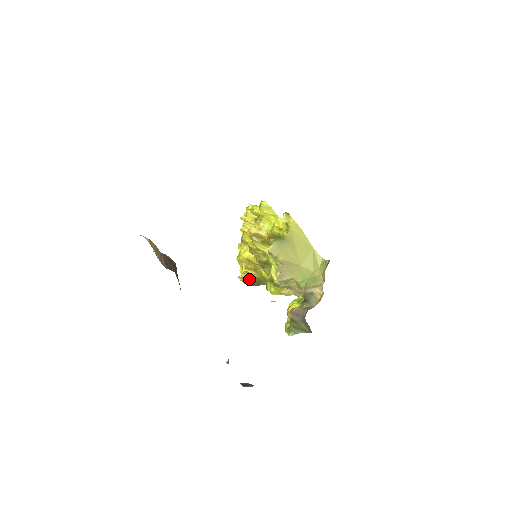
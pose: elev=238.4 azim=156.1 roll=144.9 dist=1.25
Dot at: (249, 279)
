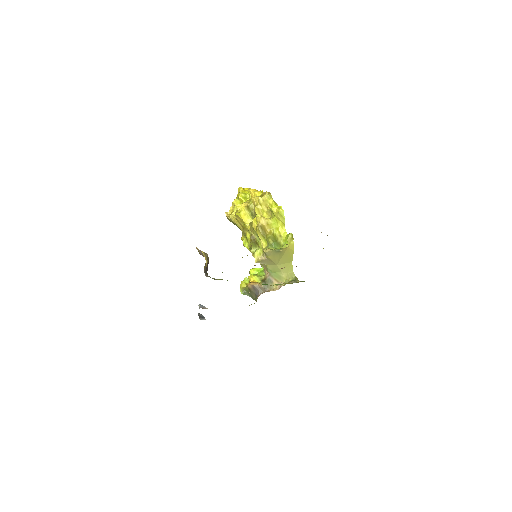
Dot at: (233, 222)
